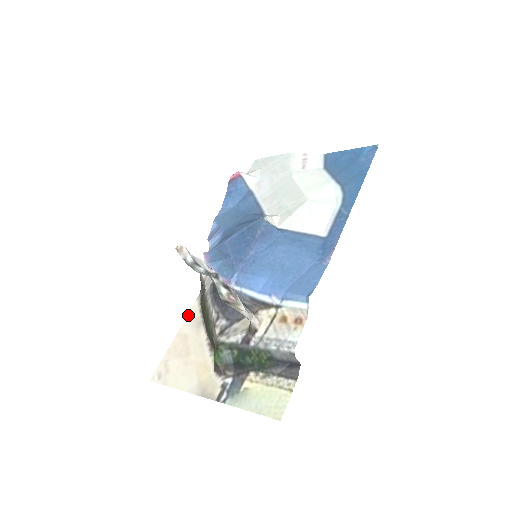
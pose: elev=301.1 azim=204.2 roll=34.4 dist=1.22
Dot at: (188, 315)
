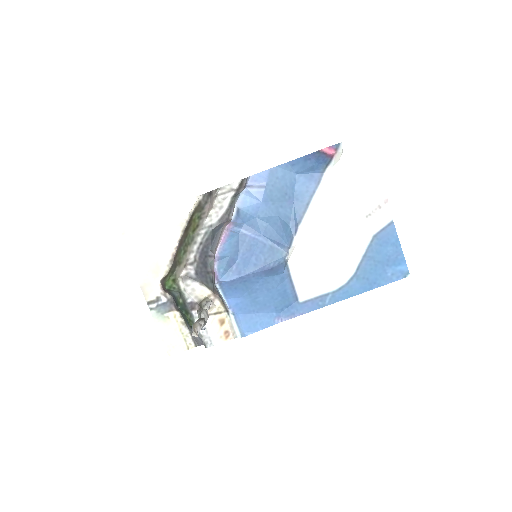
Dot at: (179, 204)
